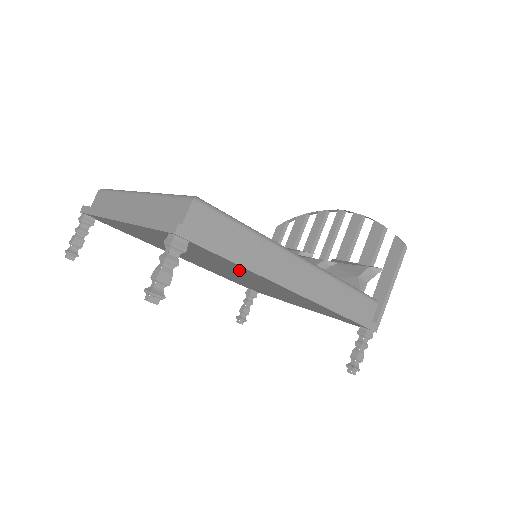
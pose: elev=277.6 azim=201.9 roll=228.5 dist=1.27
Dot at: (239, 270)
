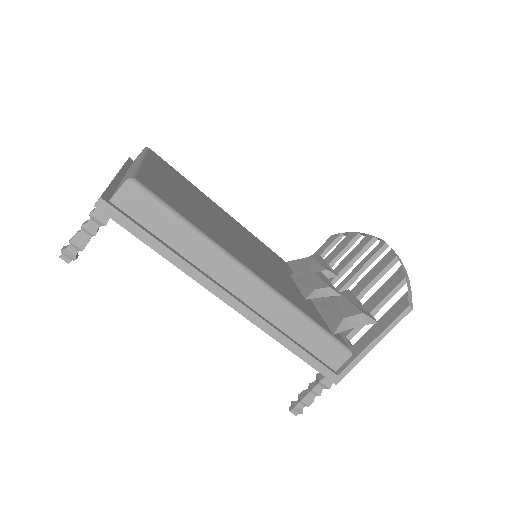
Dot at: occluded
